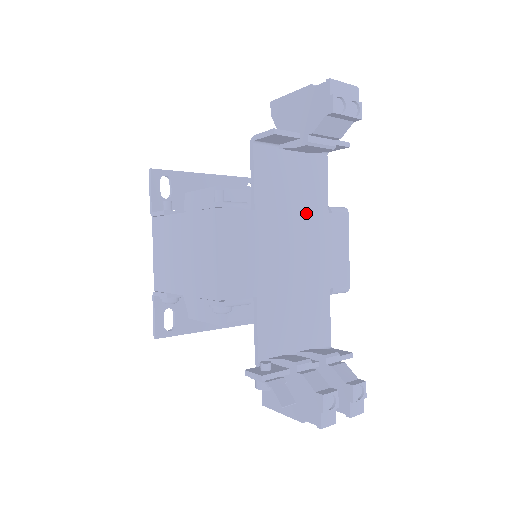
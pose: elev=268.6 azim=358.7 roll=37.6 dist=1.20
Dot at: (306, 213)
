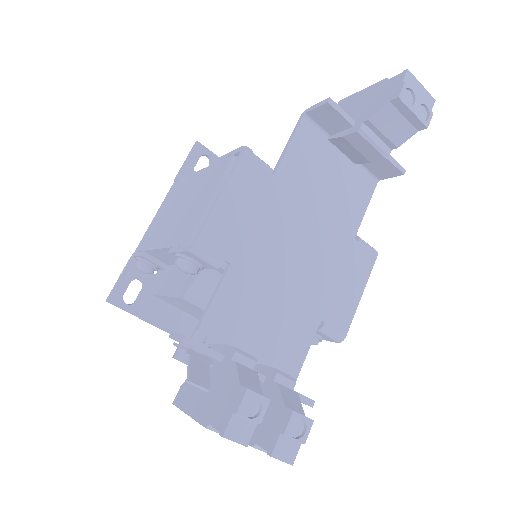
Dot at: (329, 221)
